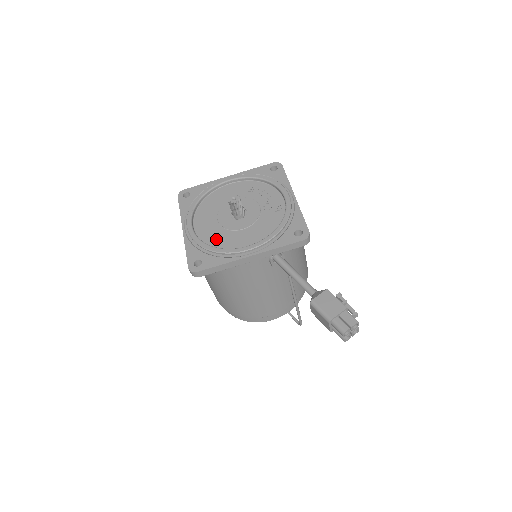
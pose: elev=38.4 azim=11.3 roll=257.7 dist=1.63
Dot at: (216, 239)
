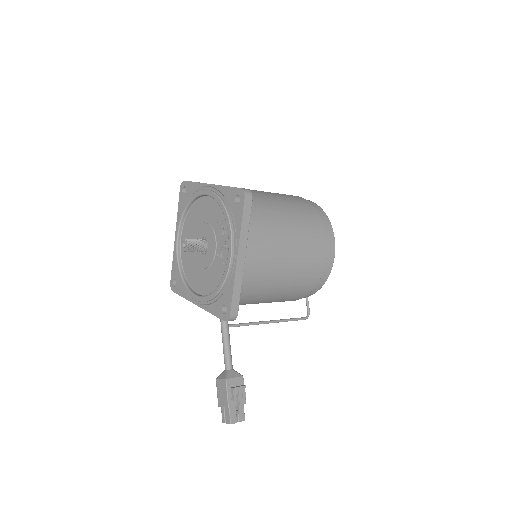
Dot at: (187, 265)
